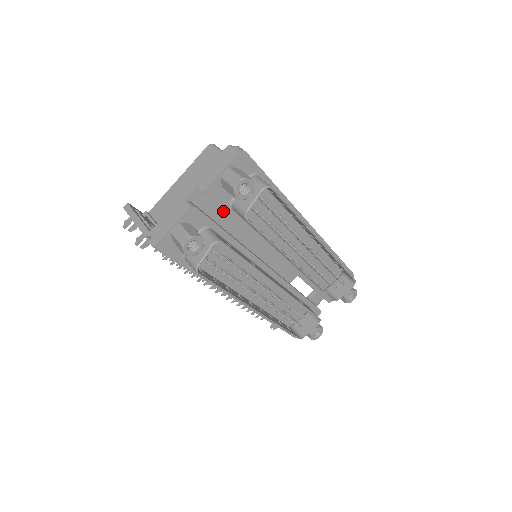
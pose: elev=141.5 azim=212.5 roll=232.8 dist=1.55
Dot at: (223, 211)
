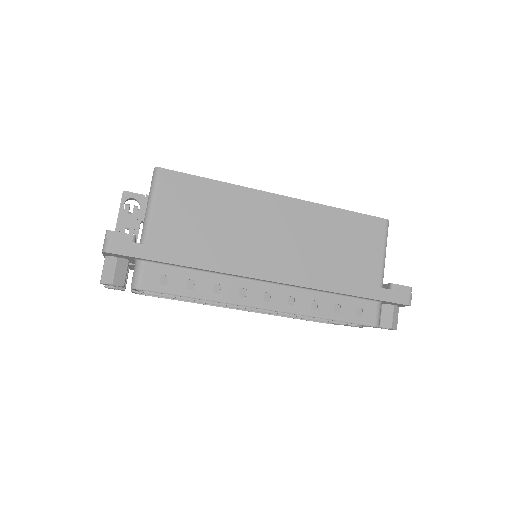
Dot at: occluded
